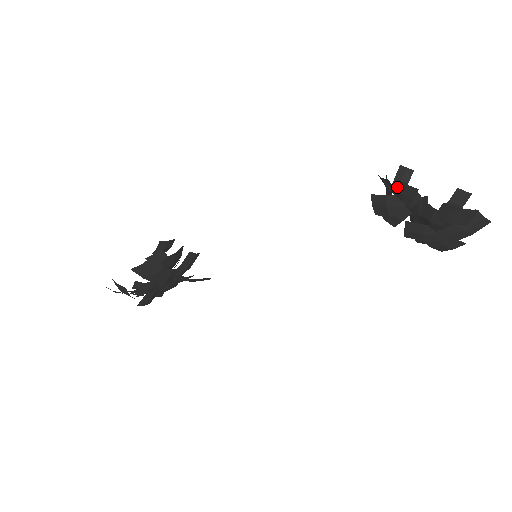
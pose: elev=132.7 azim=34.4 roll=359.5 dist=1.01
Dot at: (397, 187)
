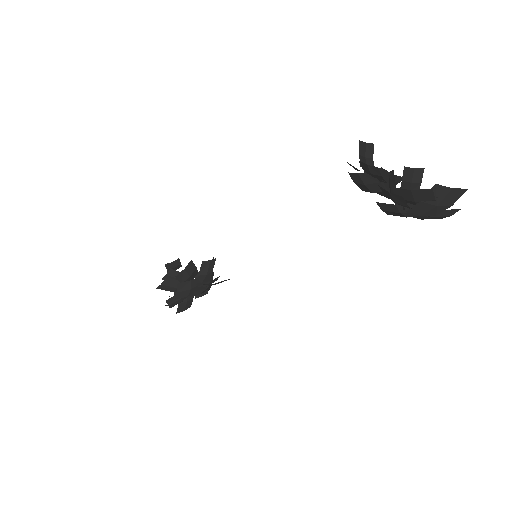
Dot at: (361, 166)
